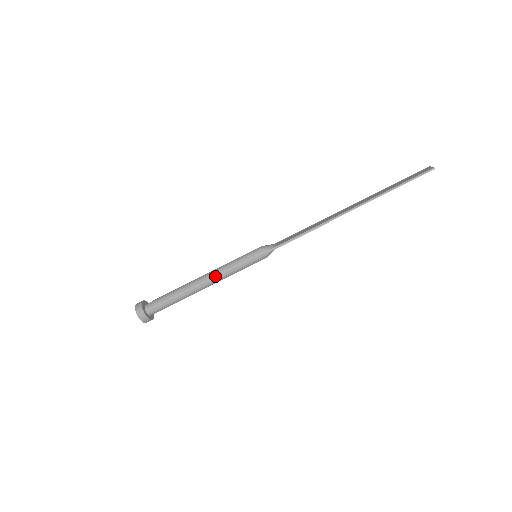
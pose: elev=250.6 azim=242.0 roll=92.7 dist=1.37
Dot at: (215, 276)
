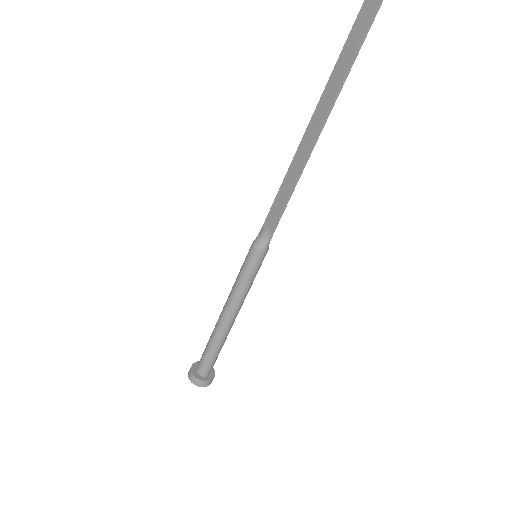
Dot at: (236, 307)
